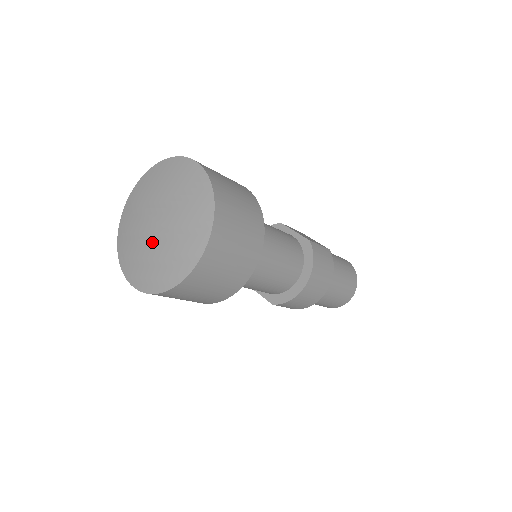
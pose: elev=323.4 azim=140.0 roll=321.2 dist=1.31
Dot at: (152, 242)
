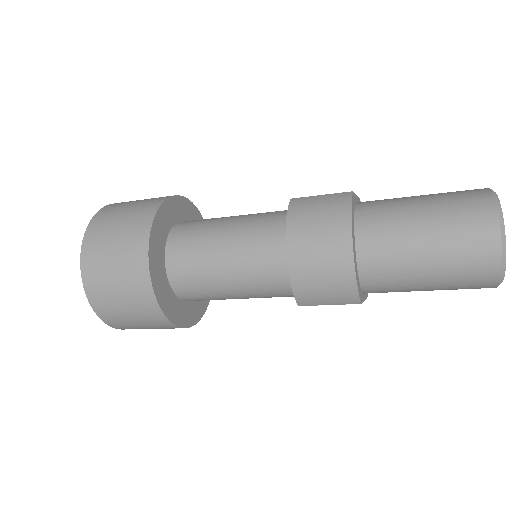
Dot at: occluded
